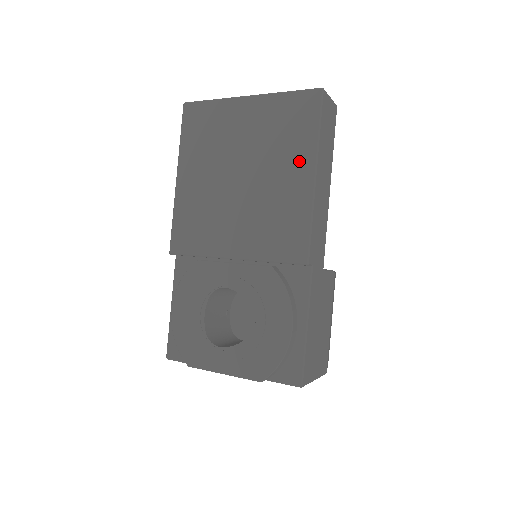
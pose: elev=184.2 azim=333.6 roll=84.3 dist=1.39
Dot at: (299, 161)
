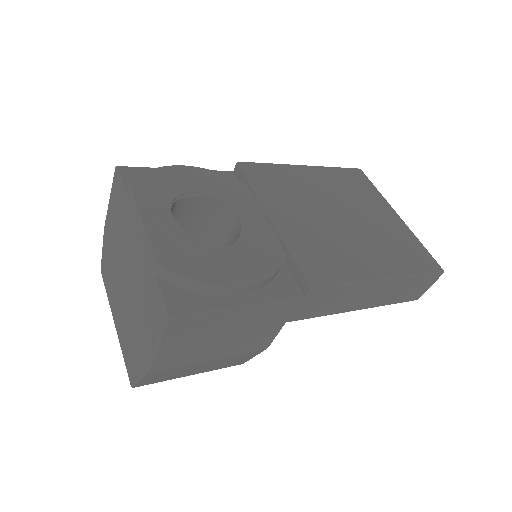
Dot at: (387, 263)
